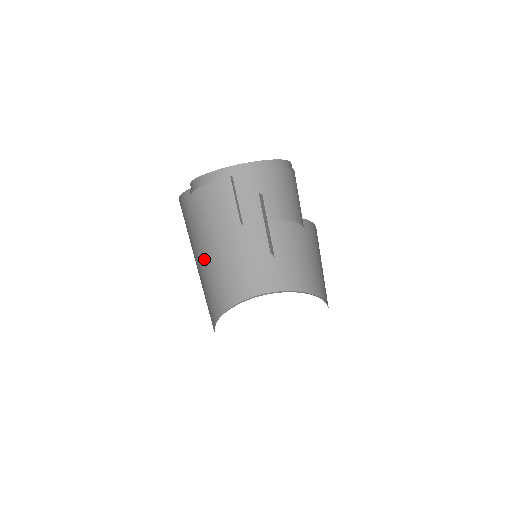
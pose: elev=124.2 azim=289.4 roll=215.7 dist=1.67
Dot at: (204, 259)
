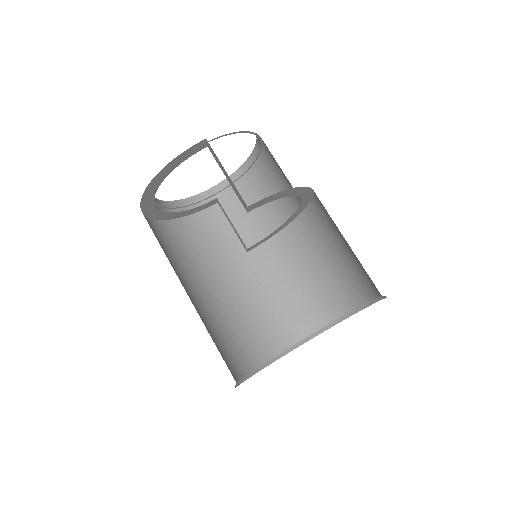
Dot at: (206, 295)
